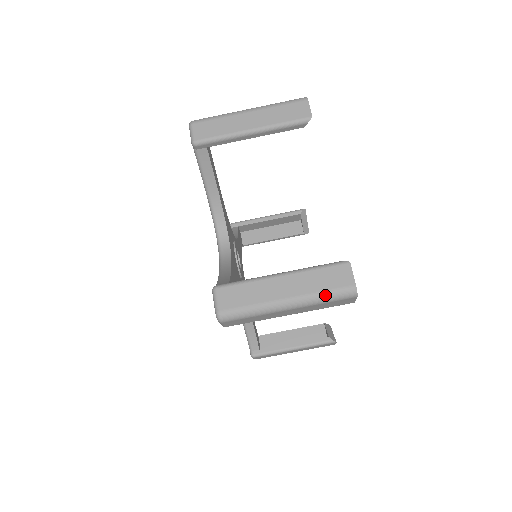
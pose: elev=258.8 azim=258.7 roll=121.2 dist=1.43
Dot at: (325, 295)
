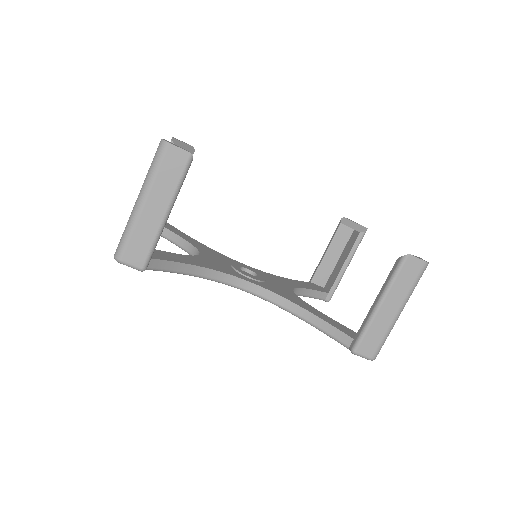
Dot at: (151, 167)
